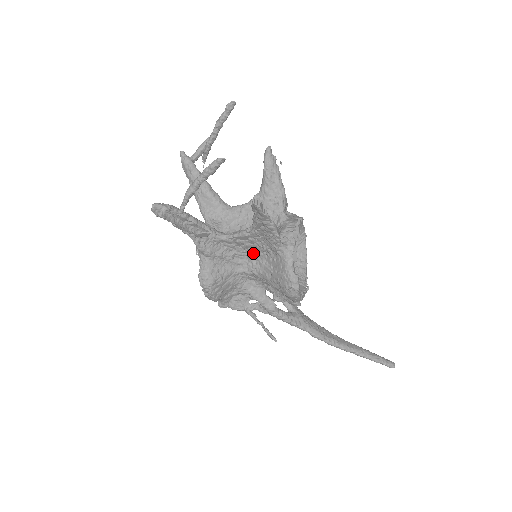
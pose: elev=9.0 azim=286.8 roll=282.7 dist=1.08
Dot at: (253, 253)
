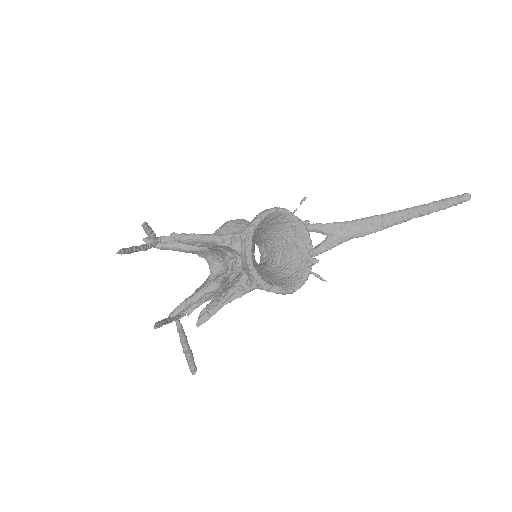
Dot at: occluded
